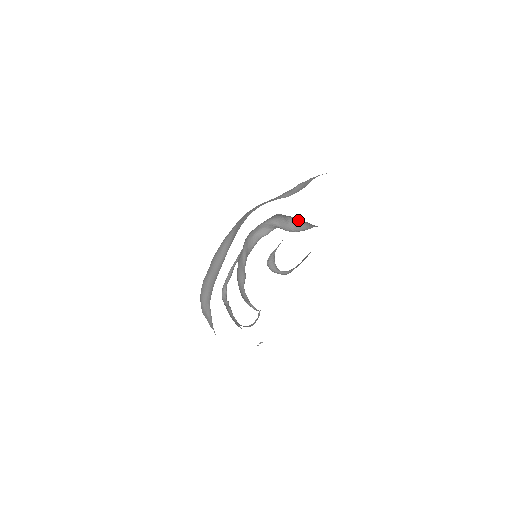
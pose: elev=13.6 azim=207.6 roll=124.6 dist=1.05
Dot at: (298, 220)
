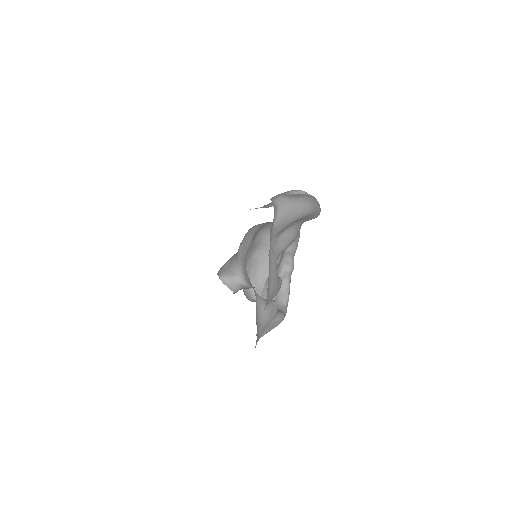
Dot at: occluded
